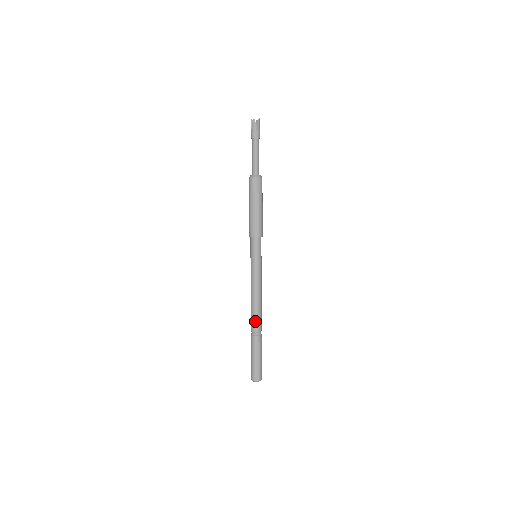
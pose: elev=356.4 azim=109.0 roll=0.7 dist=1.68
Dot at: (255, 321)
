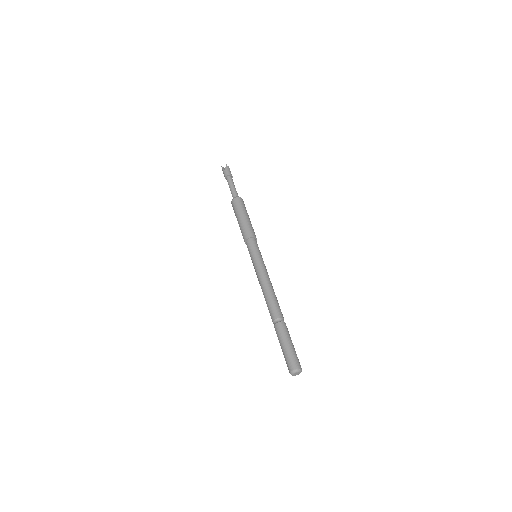
Dot at: (270, 311)
